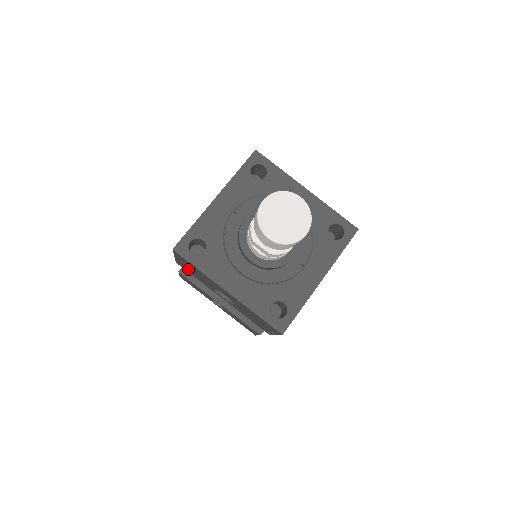
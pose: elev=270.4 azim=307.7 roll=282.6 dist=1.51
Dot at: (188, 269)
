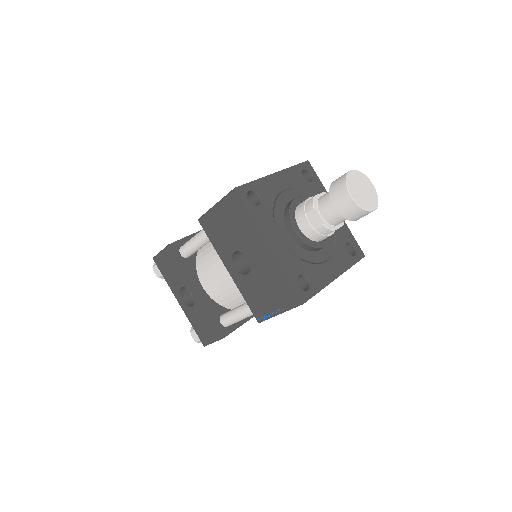
Dot at: (216, 225)
